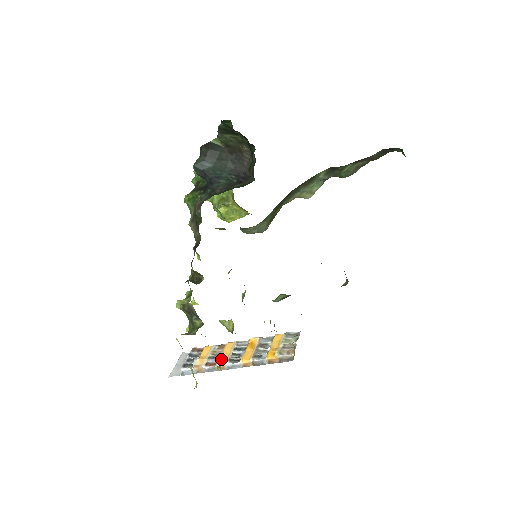
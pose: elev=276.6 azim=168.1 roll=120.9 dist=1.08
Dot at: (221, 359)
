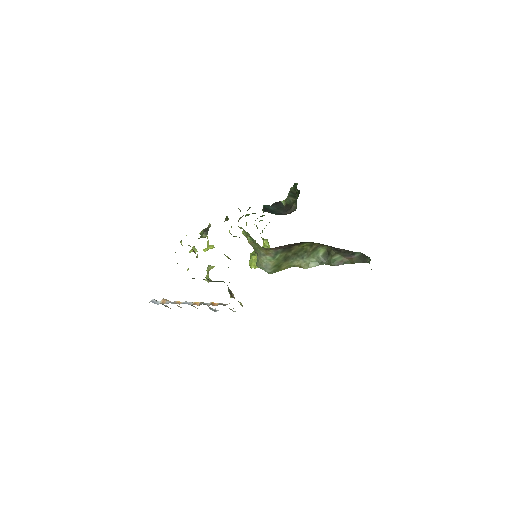
Dot at: occluded
